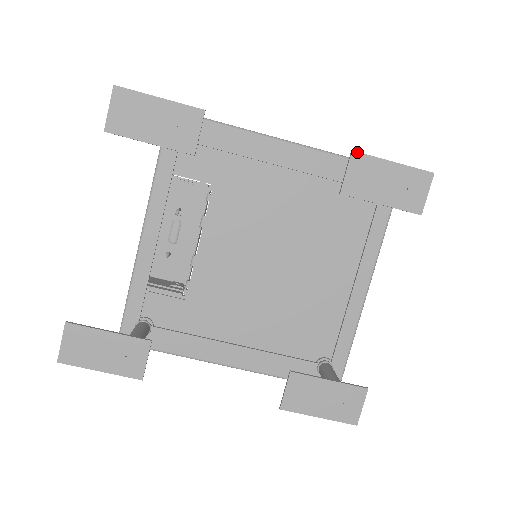
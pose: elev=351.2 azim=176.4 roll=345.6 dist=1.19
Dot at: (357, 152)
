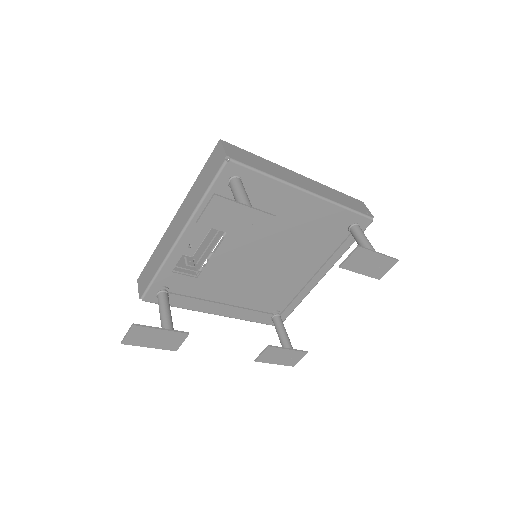
Dot at: (361, 247)
